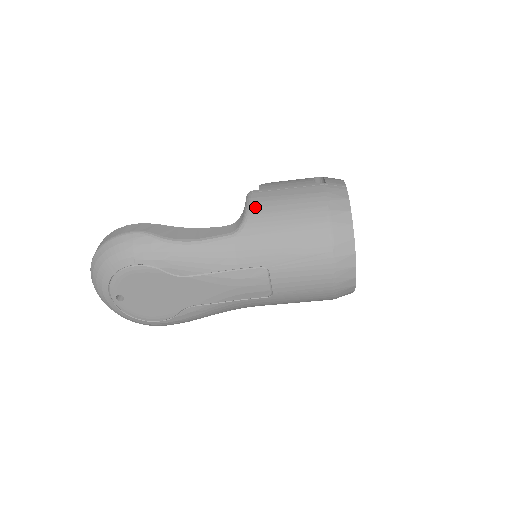
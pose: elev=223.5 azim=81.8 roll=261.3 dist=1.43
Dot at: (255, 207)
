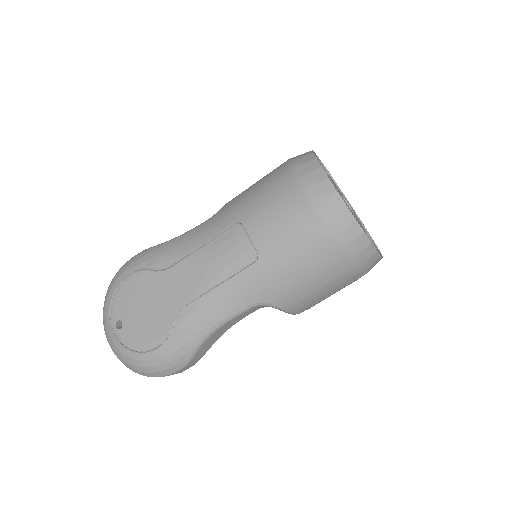
Dot at: occluded
